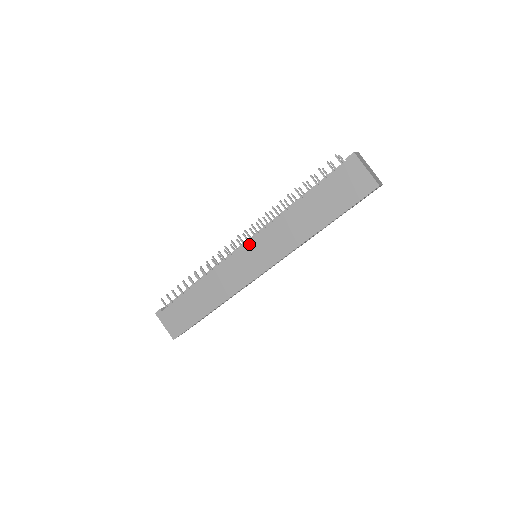
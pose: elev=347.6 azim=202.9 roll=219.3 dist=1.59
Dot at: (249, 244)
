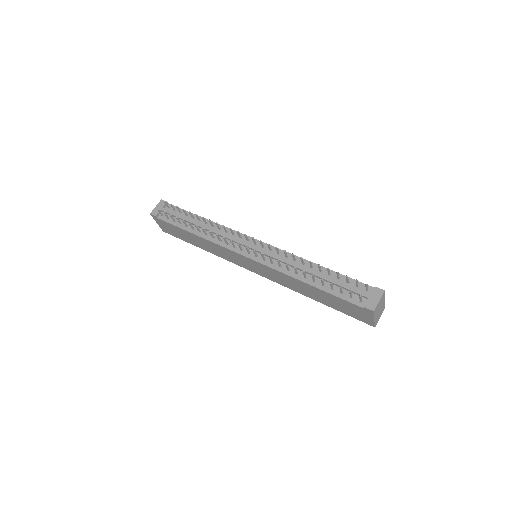
Dot at: (253, 261)
